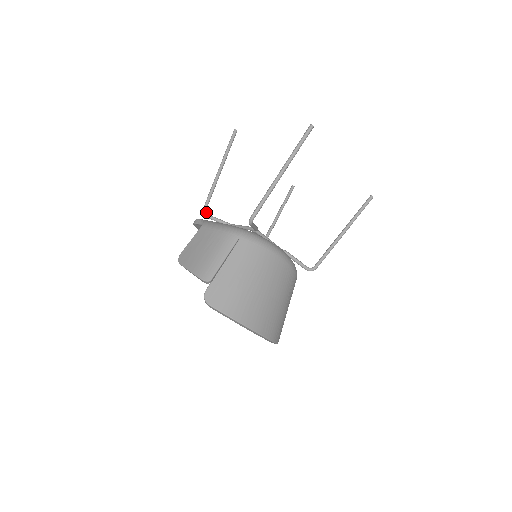
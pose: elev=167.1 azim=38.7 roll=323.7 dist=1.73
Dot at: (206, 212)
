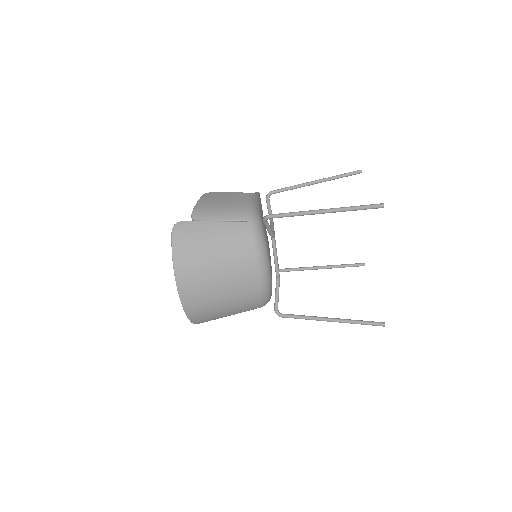
Dot at: (270, 195)
